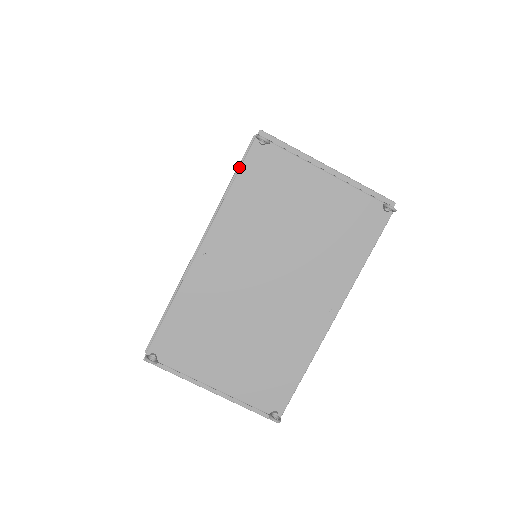
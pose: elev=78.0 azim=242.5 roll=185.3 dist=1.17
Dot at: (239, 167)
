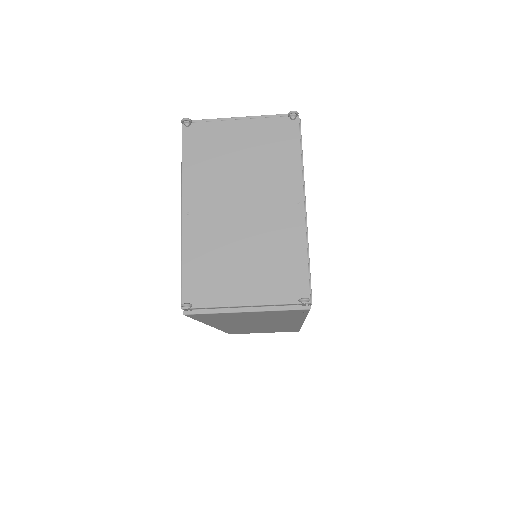
Dot at: (182, 150)
